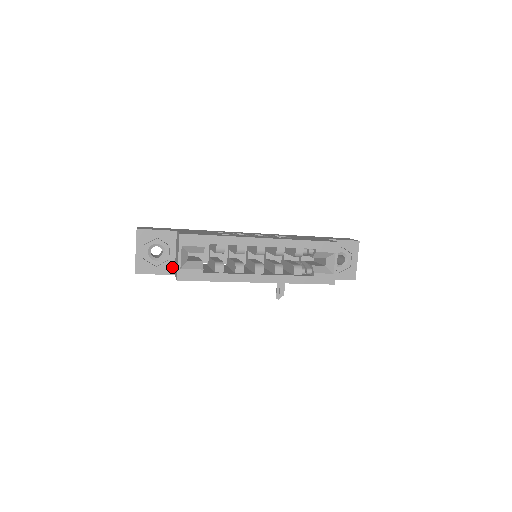
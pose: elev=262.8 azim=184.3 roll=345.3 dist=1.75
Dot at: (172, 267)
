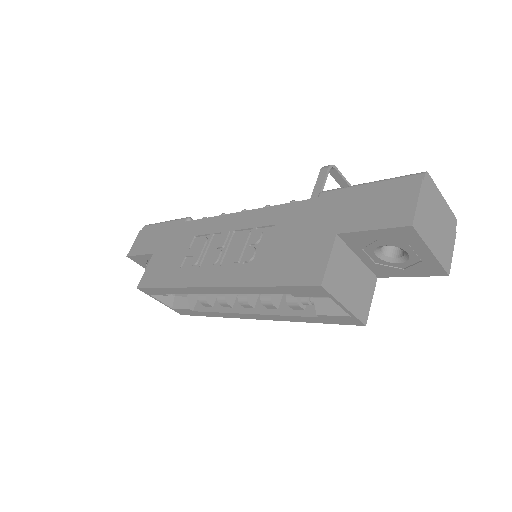
Dot at: occluded
